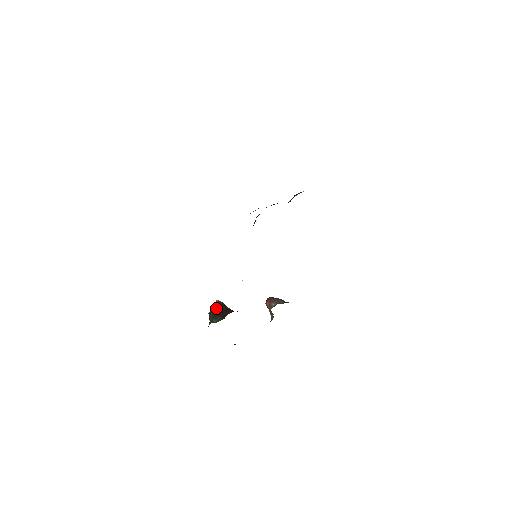
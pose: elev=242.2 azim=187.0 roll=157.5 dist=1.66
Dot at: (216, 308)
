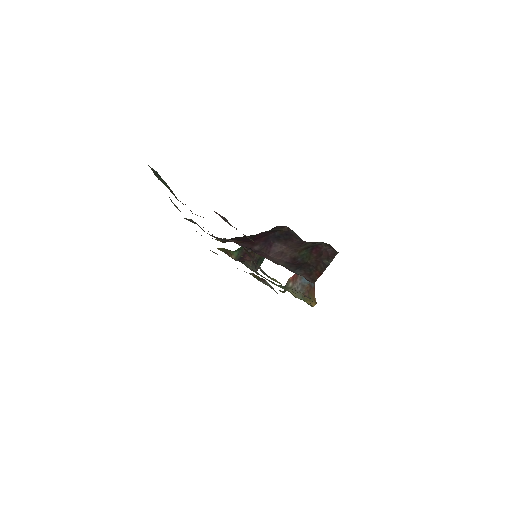
Dot at: occluded
